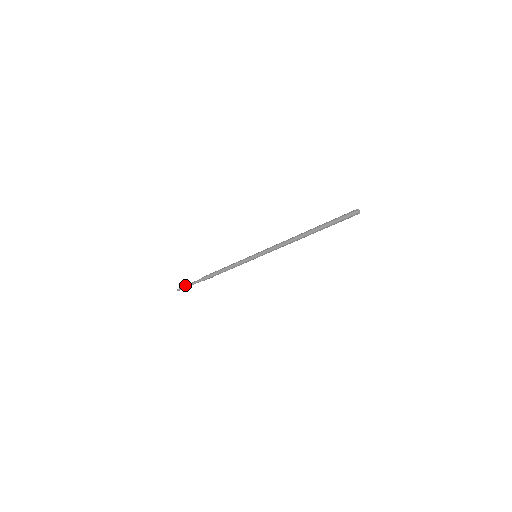
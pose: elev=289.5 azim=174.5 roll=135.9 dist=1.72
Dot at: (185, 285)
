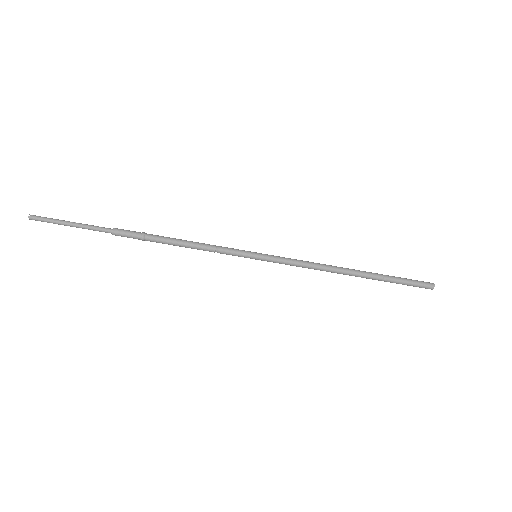
Dot at: (59, 220)
